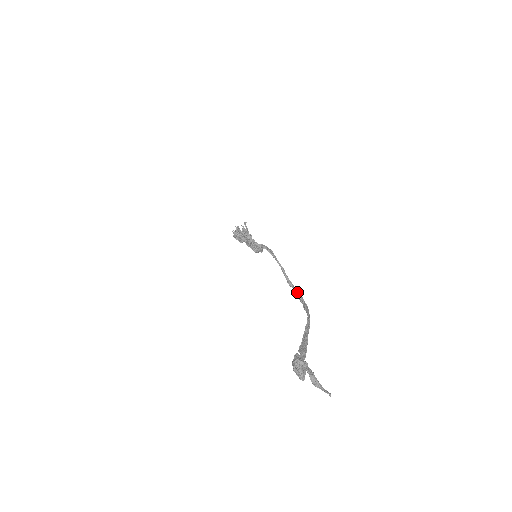
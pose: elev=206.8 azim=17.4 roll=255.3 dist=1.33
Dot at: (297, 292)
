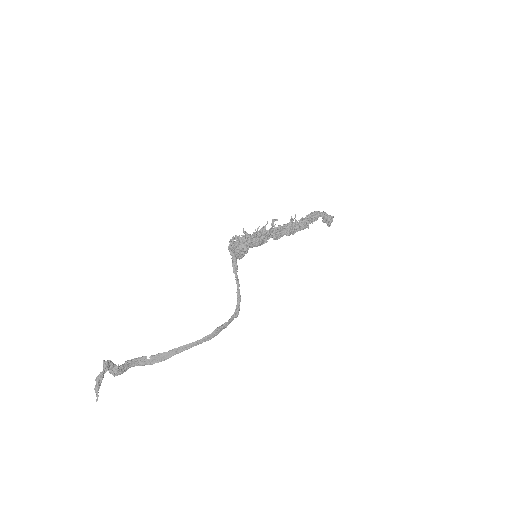
Dot at: (234, 313)
